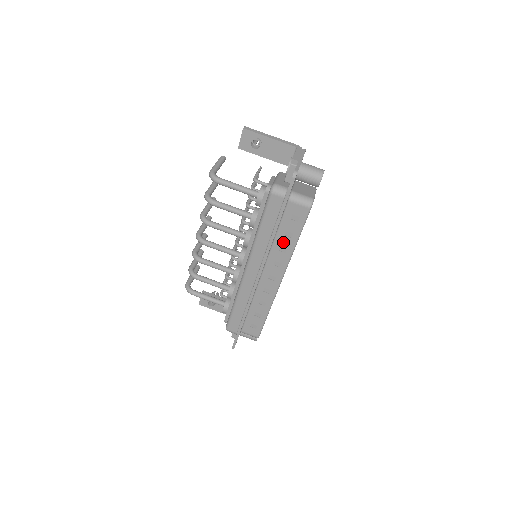
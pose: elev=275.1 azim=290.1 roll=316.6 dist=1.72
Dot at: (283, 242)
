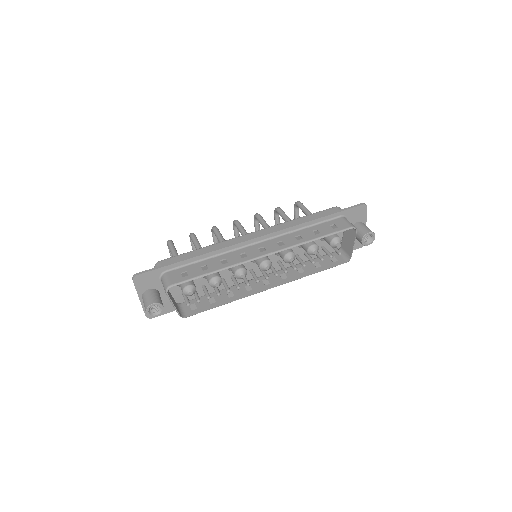
Dot at: (305, 234)
